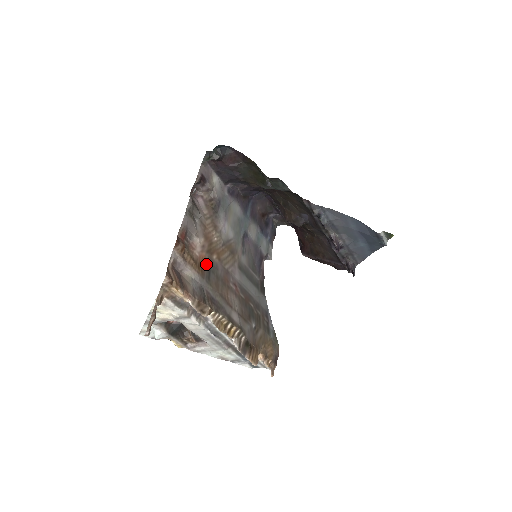
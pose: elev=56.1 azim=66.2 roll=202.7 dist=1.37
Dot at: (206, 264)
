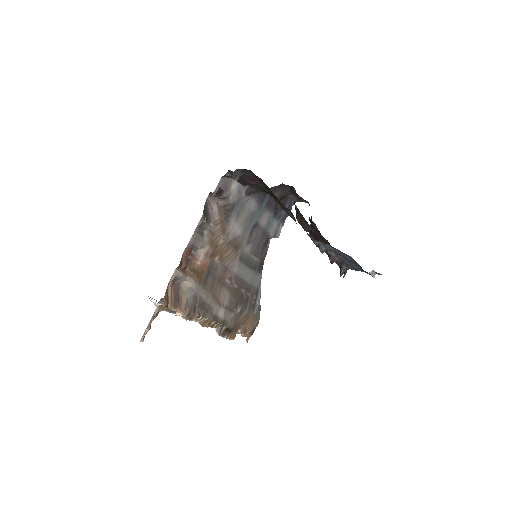
Dot at: (206, 269)
